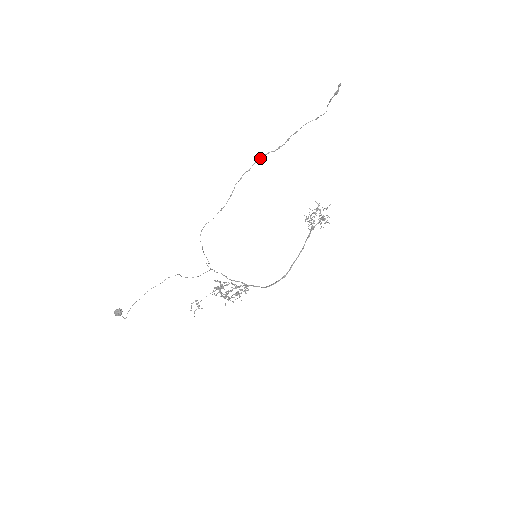
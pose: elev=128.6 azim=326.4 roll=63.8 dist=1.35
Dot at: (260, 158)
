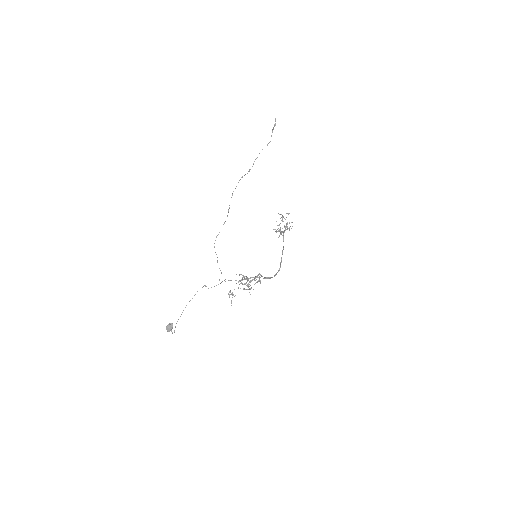
Dot at: (240, 179)
